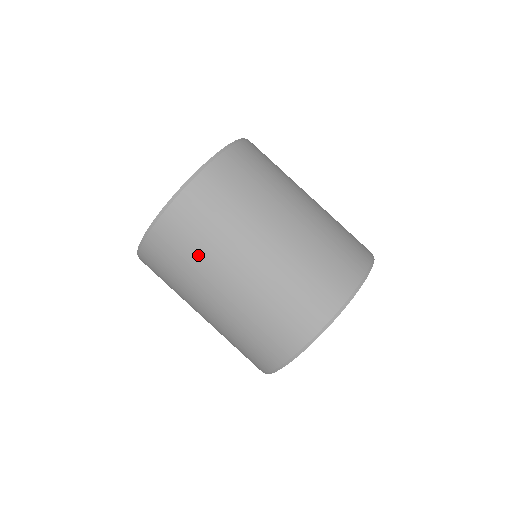
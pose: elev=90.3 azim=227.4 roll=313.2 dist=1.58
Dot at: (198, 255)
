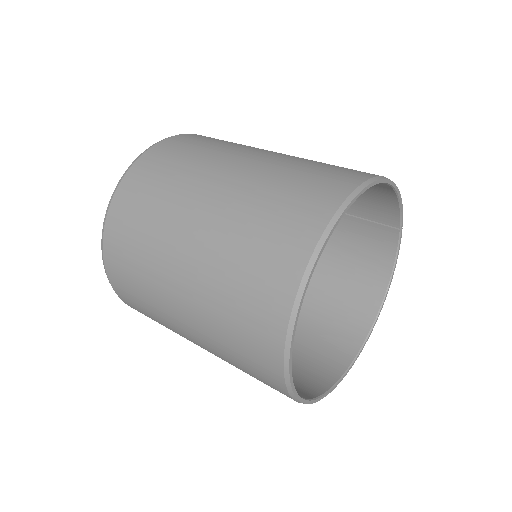
Dot at: (225, 144)
